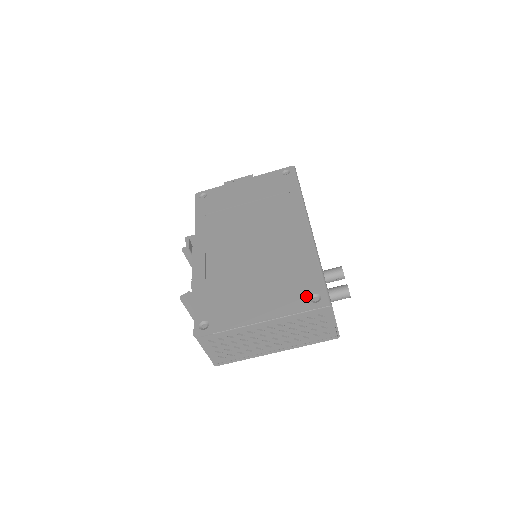
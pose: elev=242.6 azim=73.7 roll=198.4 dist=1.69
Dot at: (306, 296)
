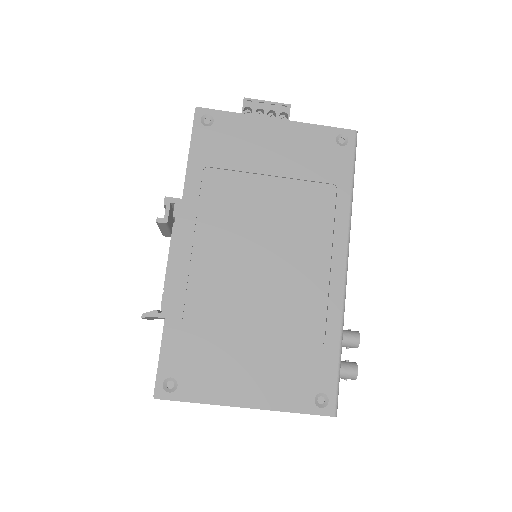
Dot at: (311, 392)
